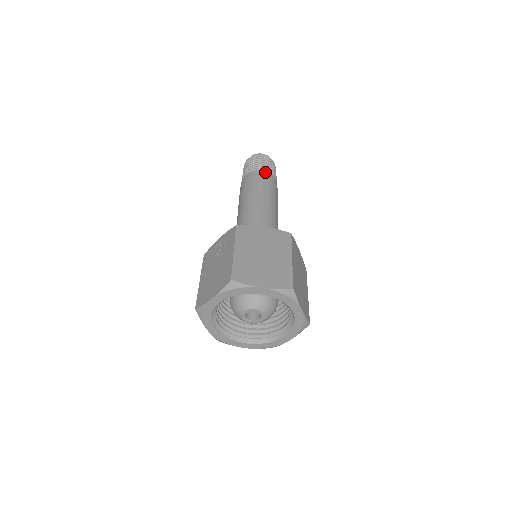
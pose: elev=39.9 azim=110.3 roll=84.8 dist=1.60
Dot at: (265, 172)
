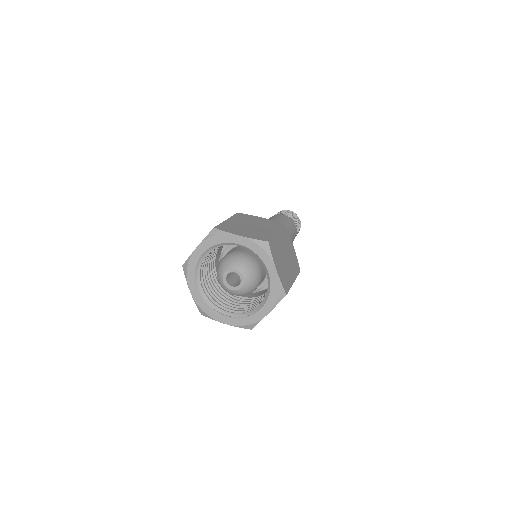
Dot at: occluded
